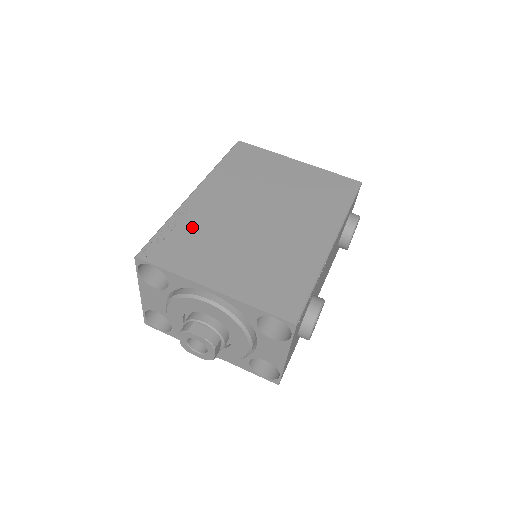
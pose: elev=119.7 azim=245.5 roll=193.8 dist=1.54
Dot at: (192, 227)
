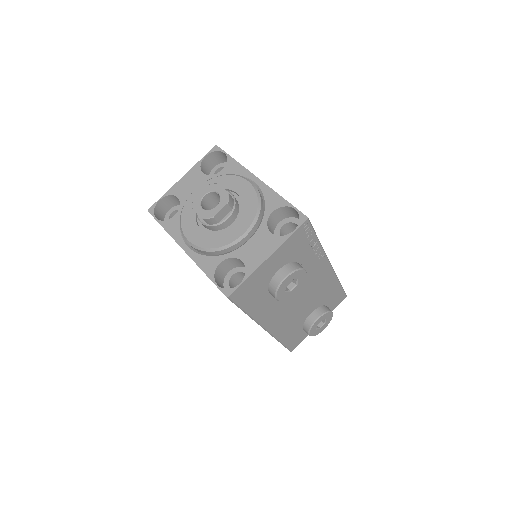
Dot at: occluded
